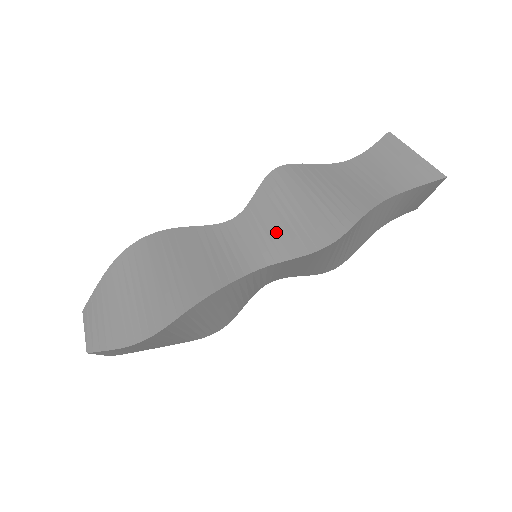
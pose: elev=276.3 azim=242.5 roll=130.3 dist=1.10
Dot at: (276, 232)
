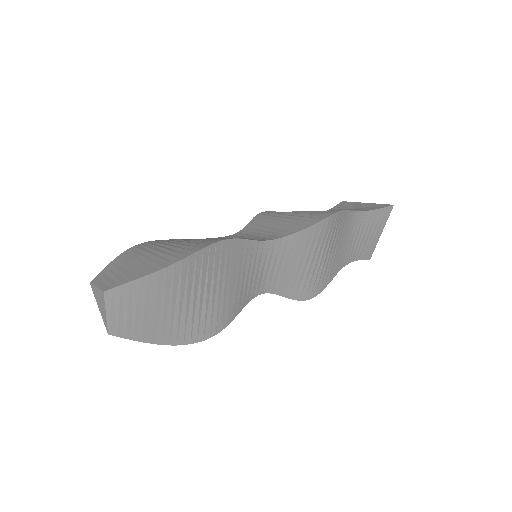
Dot at: (276, 228)
